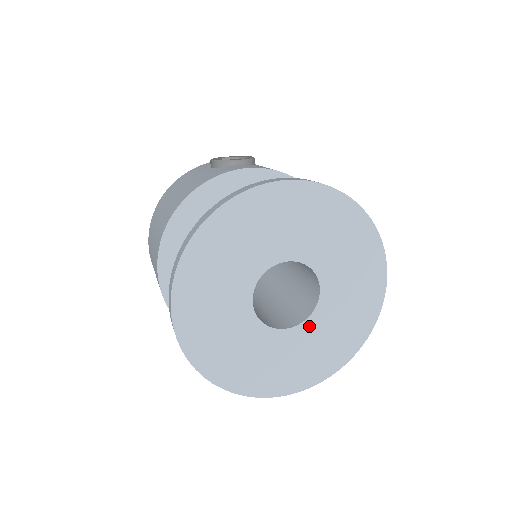
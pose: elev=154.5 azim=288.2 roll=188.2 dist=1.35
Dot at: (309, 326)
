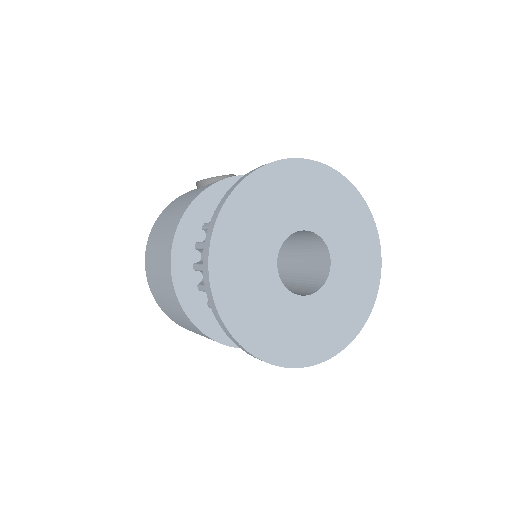
Dot at: (327, 291)
